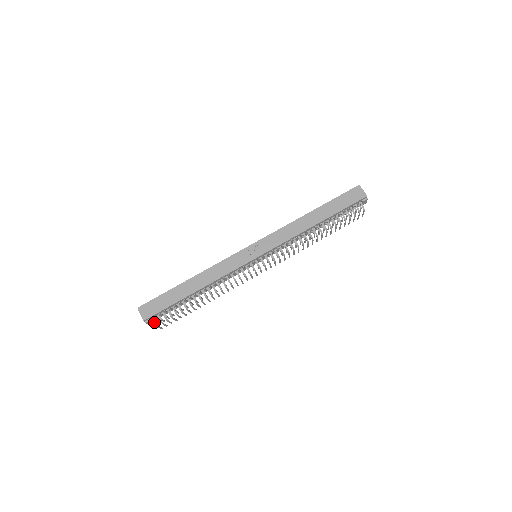
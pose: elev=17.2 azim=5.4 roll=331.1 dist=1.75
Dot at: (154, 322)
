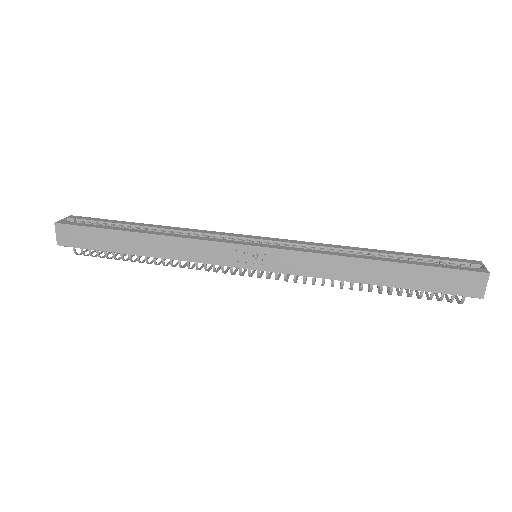
Dot at: (73, 250)
